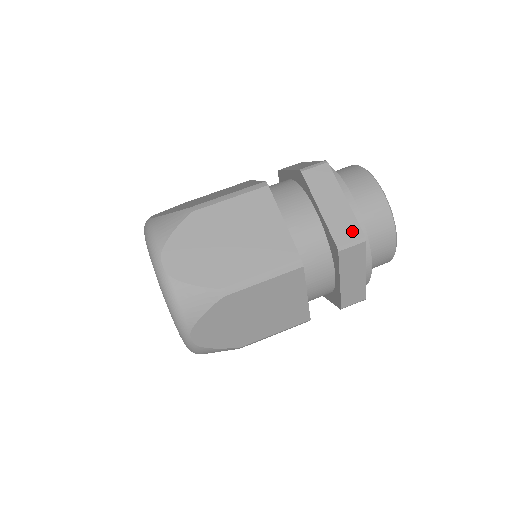
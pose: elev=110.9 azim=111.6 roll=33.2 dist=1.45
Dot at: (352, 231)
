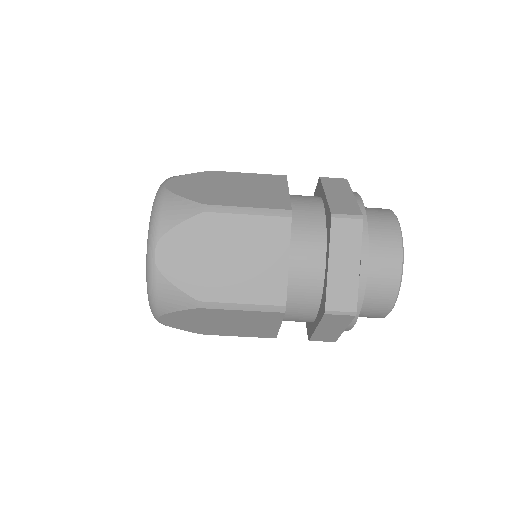
Dot at: (348, 301)
